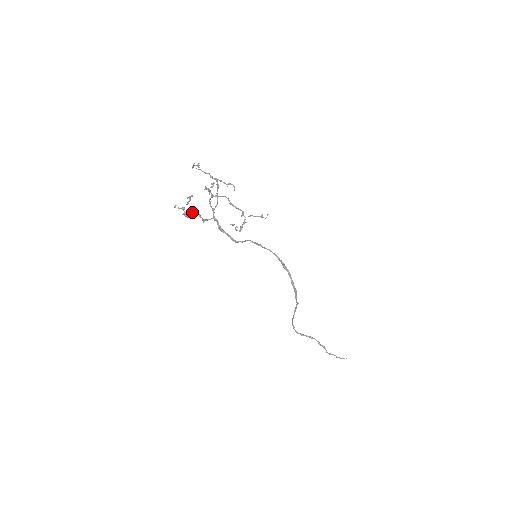
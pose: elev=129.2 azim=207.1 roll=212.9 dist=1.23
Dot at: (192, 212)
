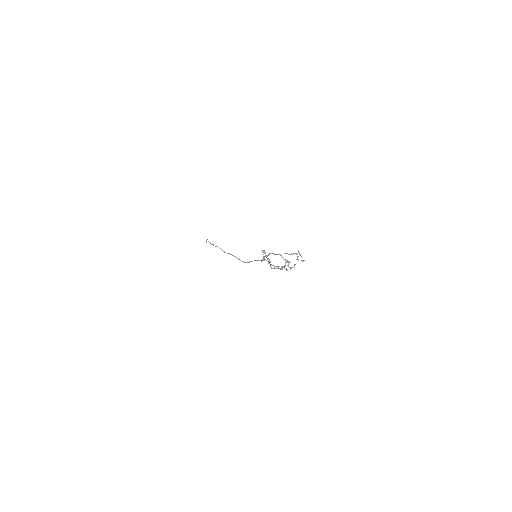
Dot at: occluded
